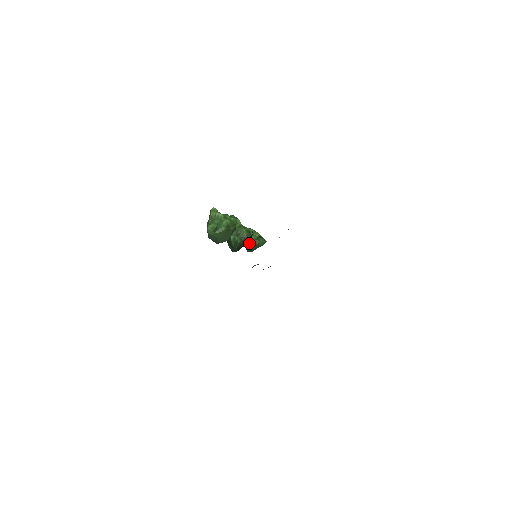
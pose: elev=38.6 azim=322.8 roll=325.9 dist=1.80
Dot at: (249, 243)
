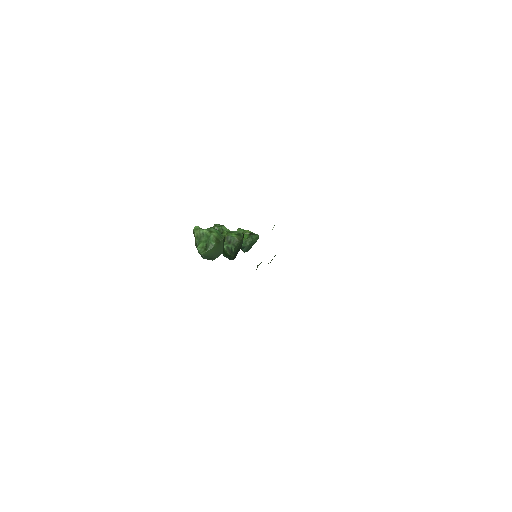
Dot at: (243, 244)
